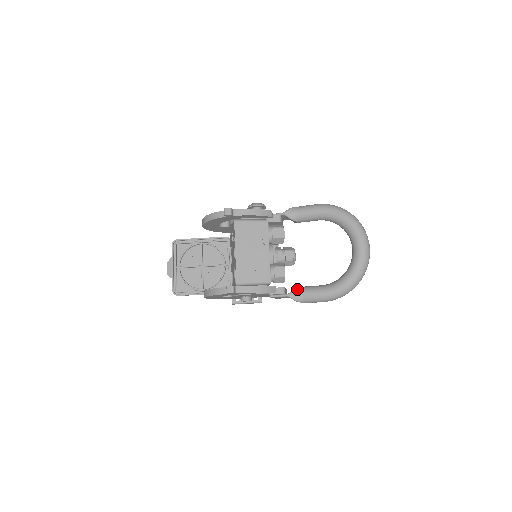
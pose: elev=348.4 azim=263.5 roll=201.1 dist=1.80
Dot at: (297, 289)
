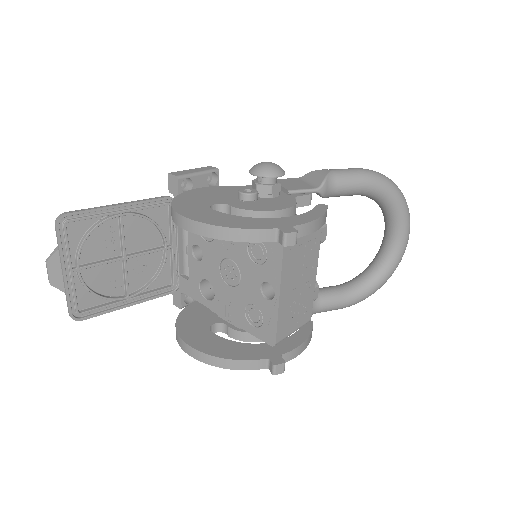
Dot at: (314, 301)
